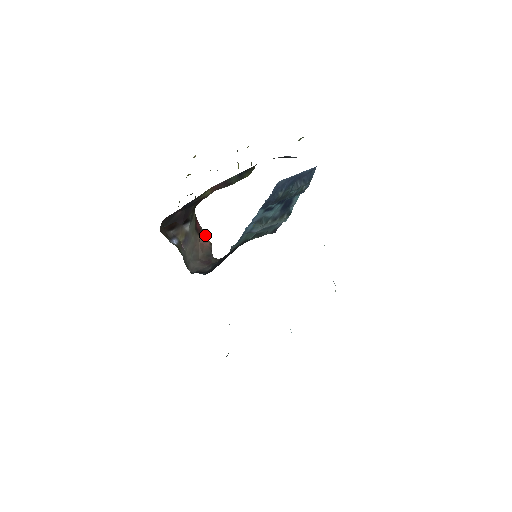
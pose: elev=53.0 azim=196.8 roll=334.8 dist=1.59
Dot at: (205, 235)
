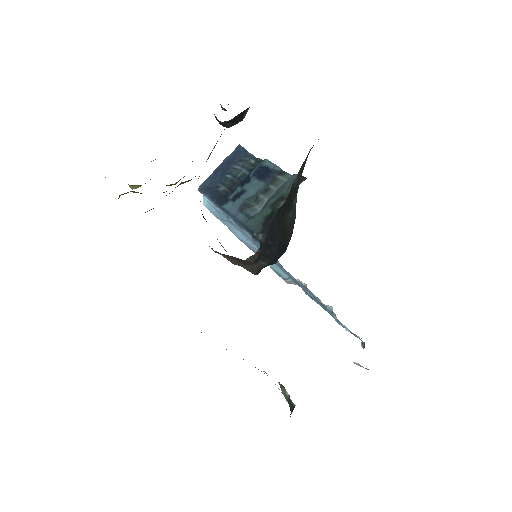
Dot at: occluded
